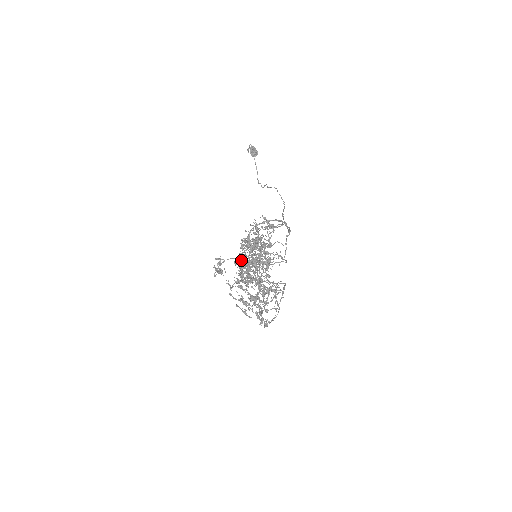
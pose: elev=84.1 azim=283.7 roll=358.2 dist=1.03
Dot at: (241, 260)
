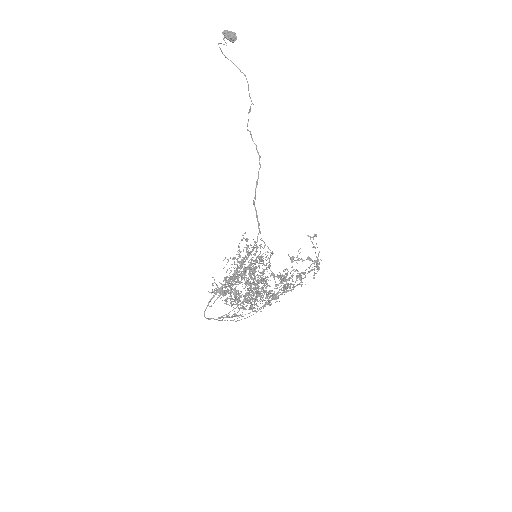
Dot at: occluded
